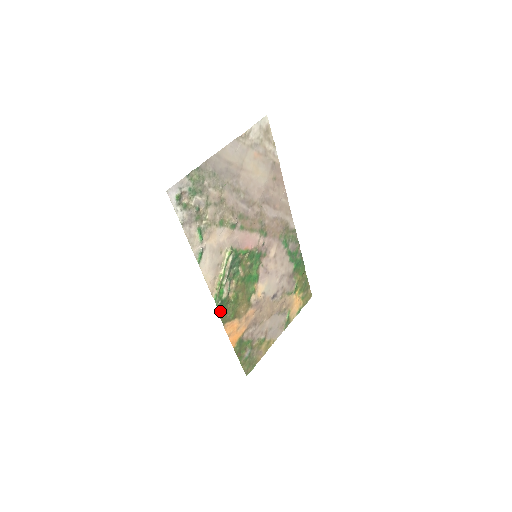
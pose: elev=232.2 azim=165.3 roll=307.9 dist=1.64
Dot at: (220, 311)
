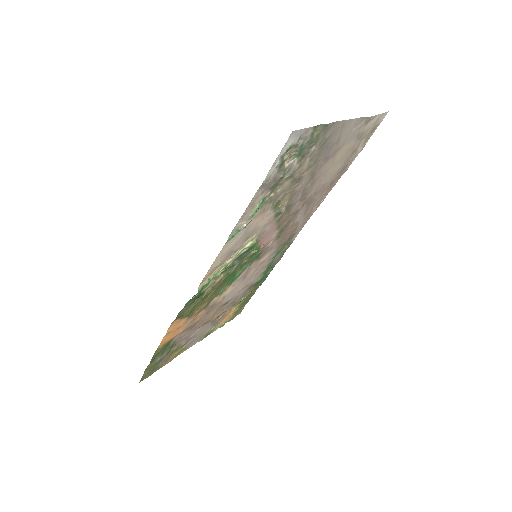
Dot at: (186, 305)
